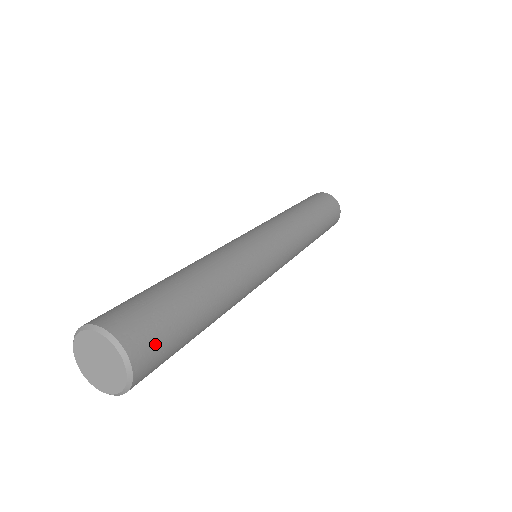
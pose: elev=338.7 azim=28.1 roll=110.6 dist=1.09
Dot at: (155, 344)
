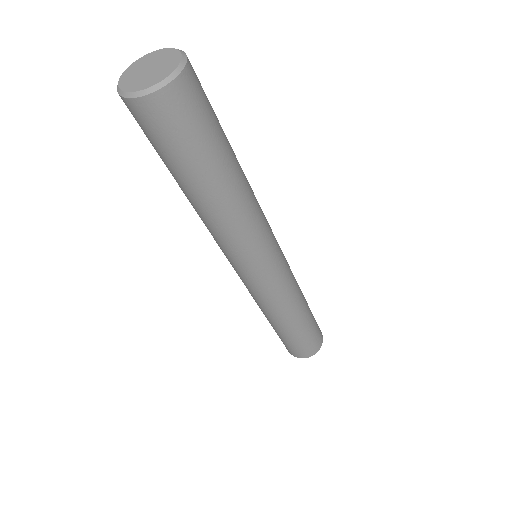
Dot at: (200, 97)
